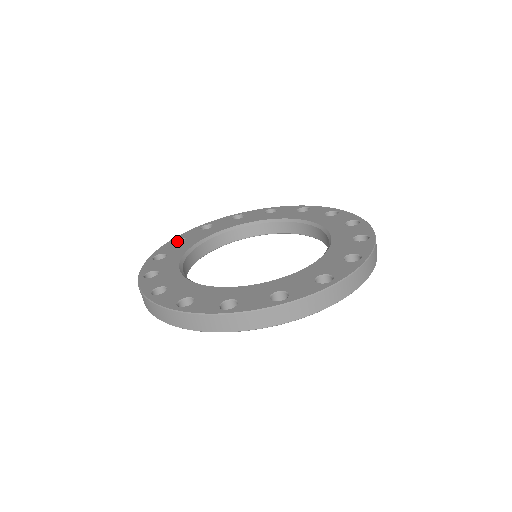
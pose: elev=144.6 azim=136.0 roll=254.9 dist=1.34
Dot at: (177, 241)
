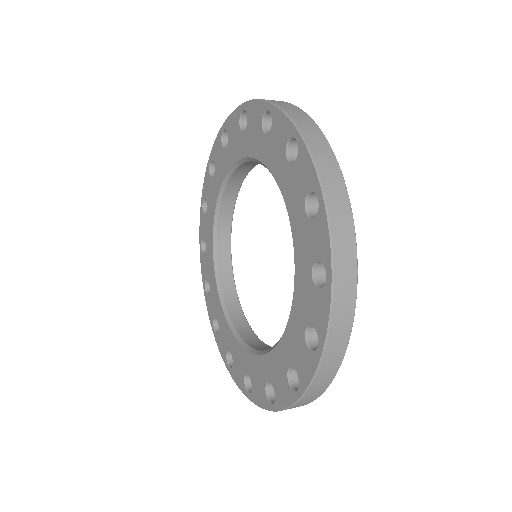
Dot at: (216, 327)
